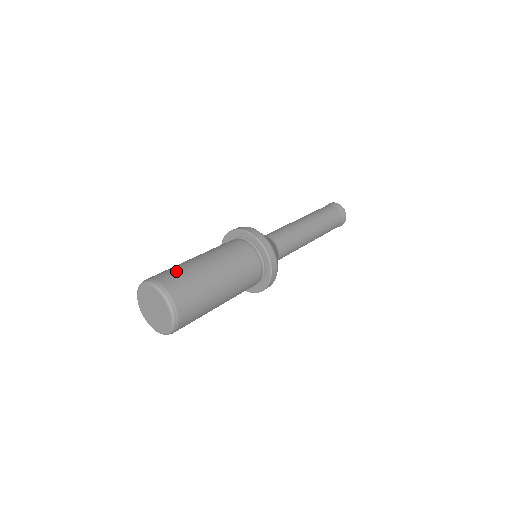
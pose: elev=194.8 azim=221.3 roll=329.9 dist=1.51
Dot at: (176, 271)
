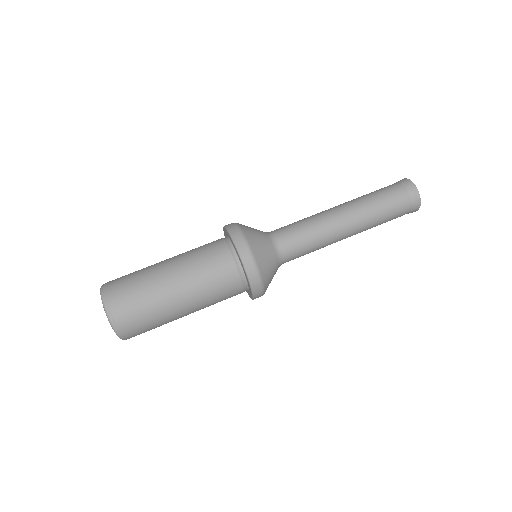
Dot at: (130, 274)
